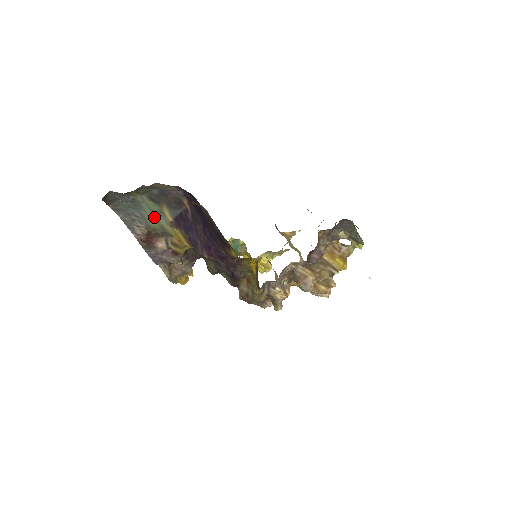
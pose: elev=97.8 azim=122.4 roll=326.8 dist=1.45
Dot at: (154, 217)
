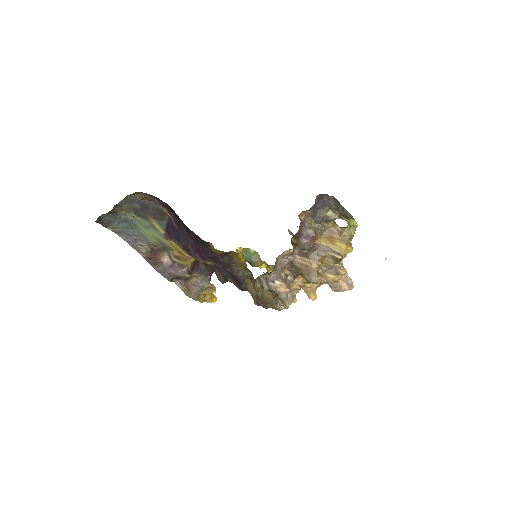
Dot at: (150, 233)
